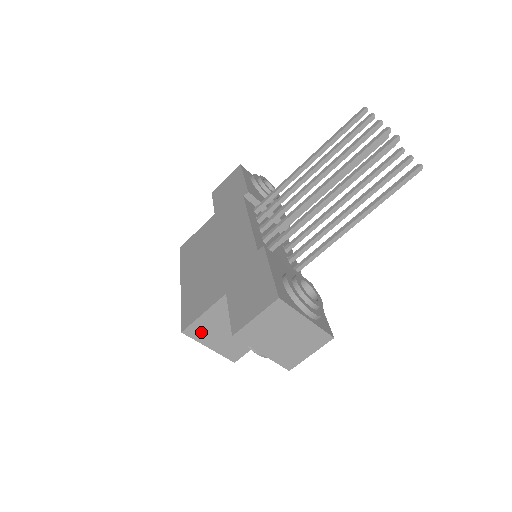
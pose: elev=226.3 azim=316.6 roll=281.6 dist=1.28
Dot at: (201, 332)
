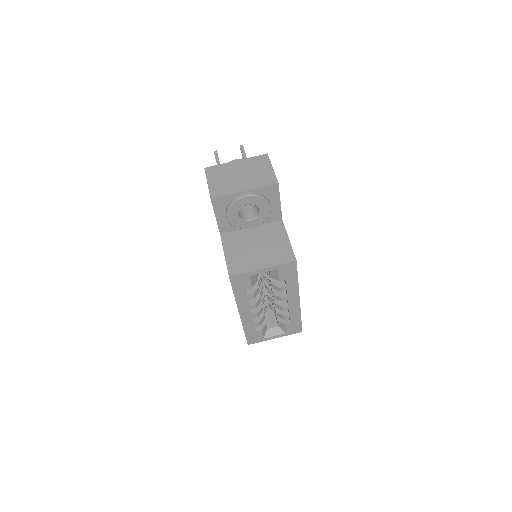
Dot at: (241, 265)
